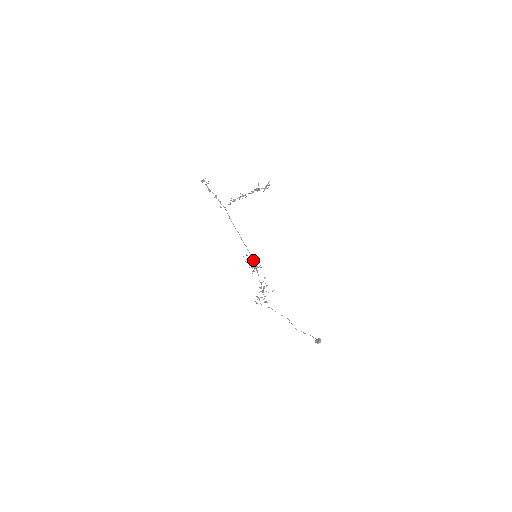
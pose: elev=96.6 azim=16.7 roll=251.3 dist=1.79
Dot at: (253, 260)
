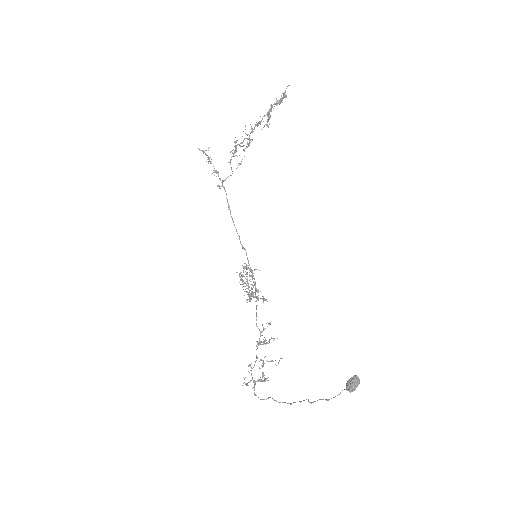
Dot at: (253, 282)
